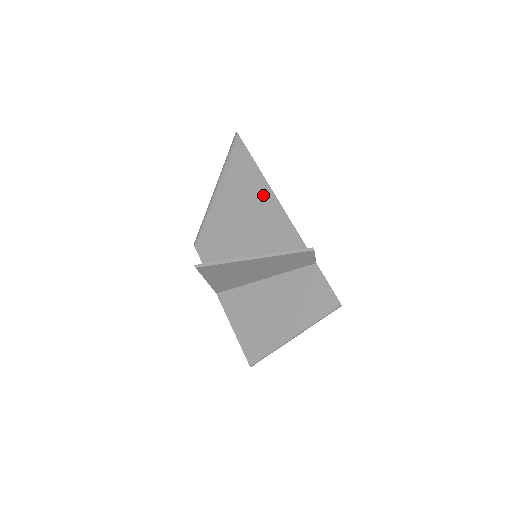
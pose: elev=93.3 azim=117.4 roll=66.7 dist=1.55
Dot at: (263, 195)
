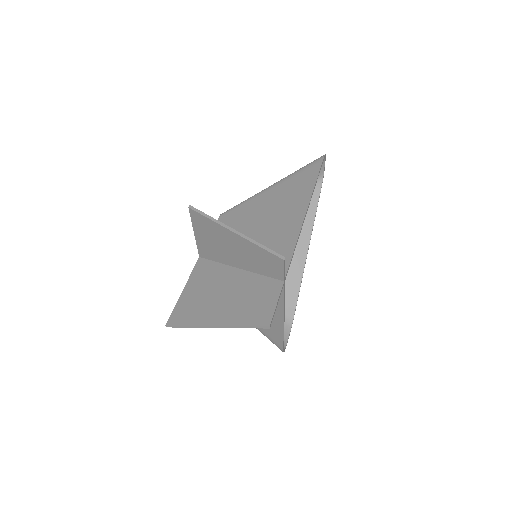
Dot at: (298, 208)
